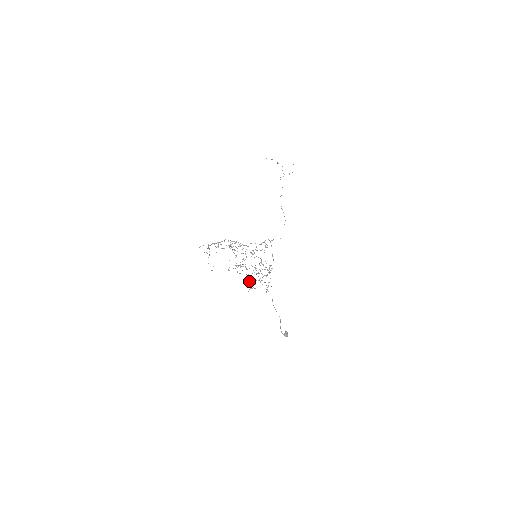
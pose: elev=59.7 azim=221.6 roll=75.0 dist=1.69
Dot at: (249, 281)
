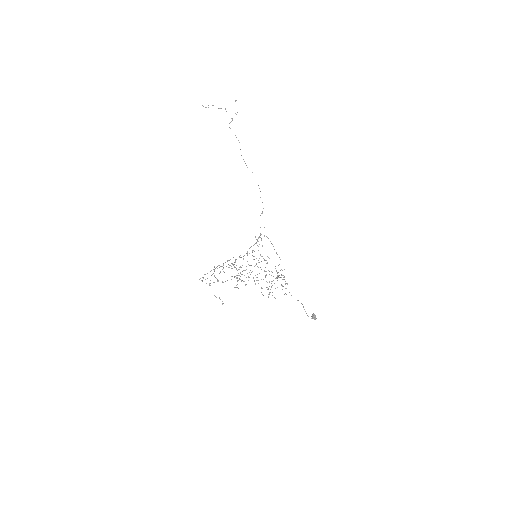
Dot at: (261, 288)
